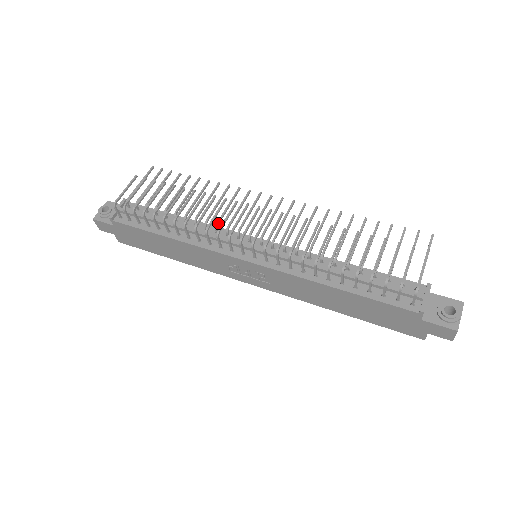
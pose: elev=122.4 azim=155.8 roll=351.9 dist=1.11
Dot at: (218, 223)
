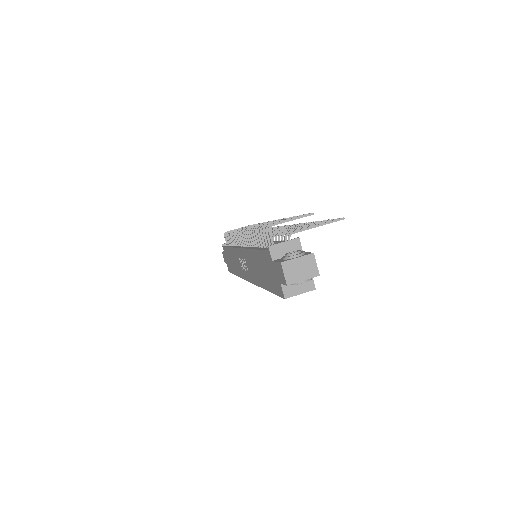
Dot at: occluded
